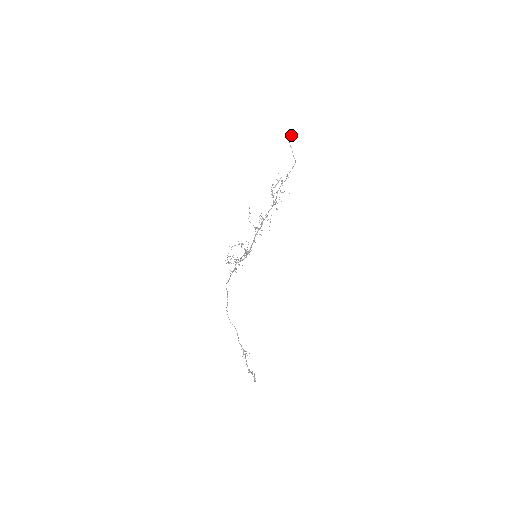
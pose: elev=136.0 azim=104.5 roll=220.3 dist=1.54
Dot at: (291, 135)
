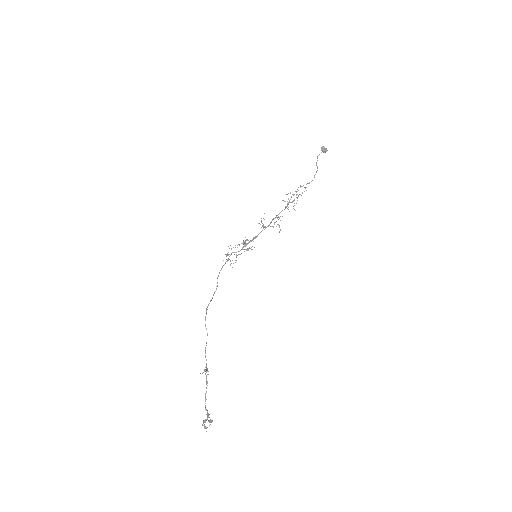
Dot at: (321, 150)
